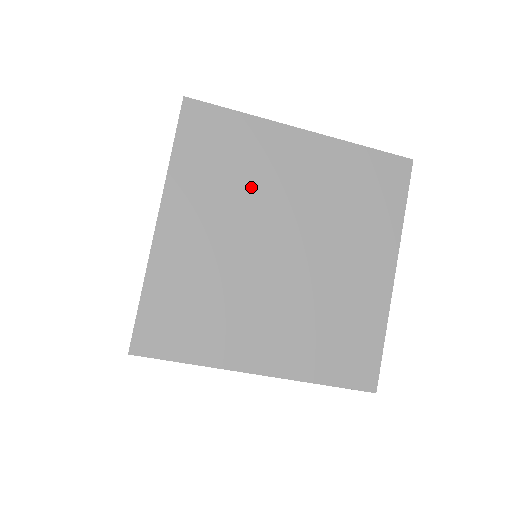
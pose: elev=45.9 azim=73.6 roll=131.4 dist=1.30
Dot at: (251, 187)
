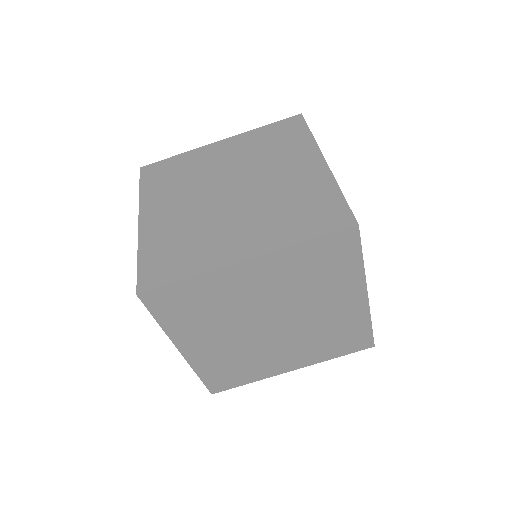
Dot at: (307, 292)
